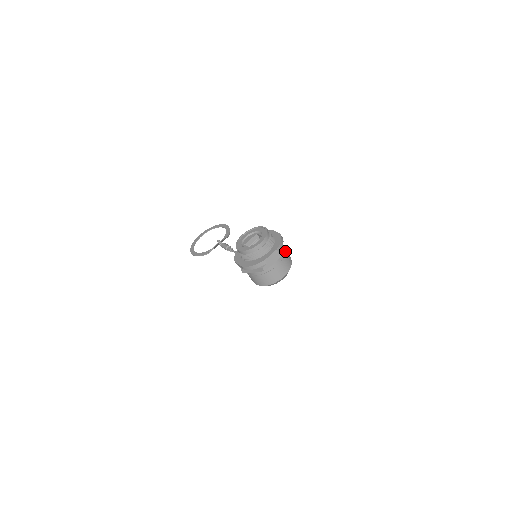
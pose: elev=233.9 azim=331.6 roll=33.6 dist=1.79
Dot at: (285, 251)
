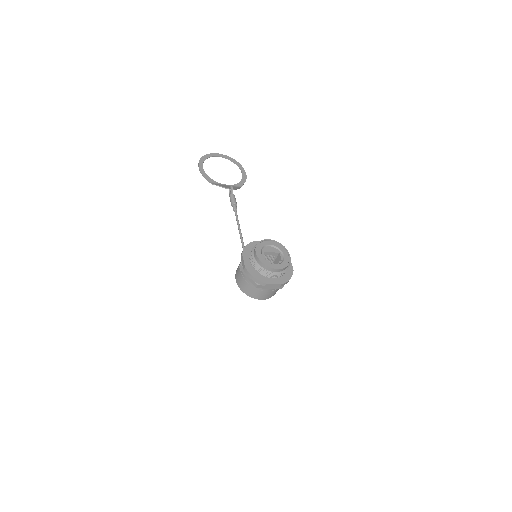
Dot at: occluded
